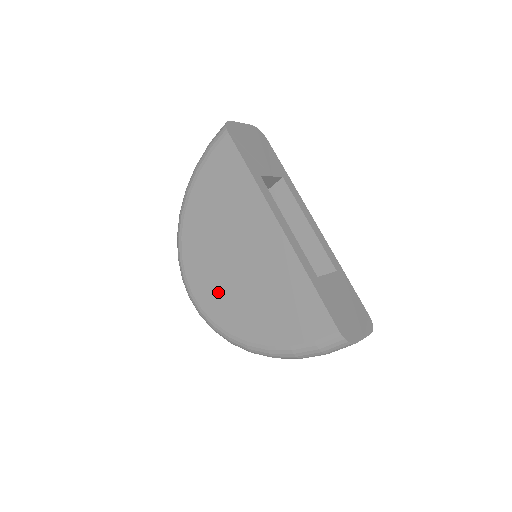
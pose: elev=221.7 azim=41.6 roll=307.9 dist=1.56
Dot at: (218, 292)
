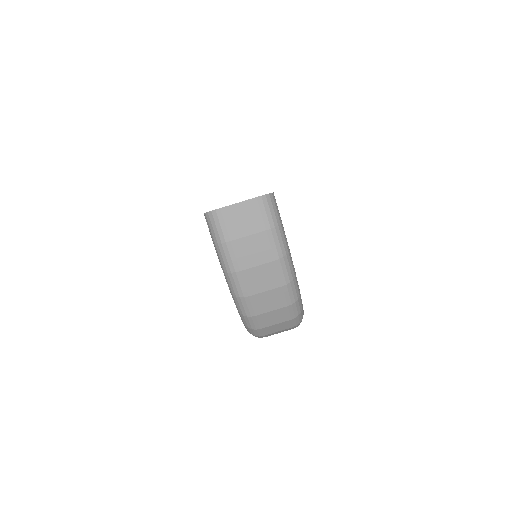
Dot at: occluded
